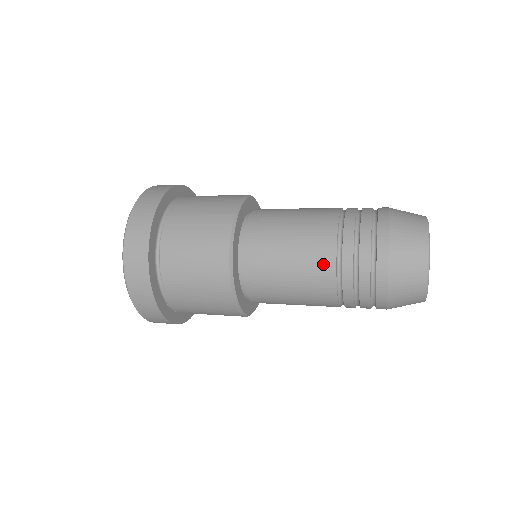
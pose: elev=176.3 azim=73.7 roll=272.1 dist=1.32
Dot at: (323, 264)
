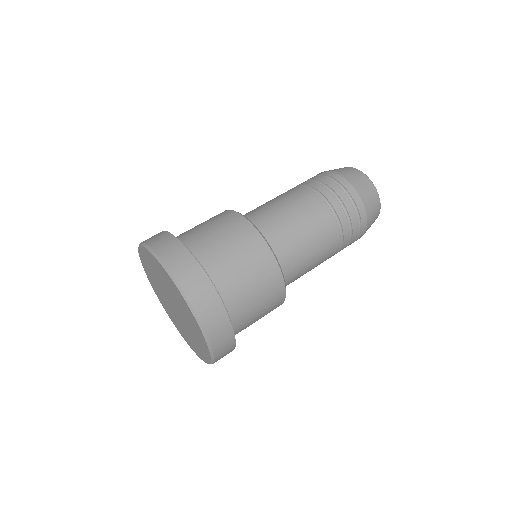
Dot at: (330, 229)
